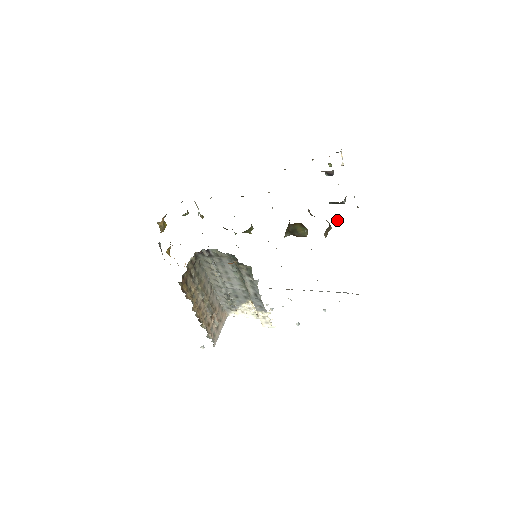
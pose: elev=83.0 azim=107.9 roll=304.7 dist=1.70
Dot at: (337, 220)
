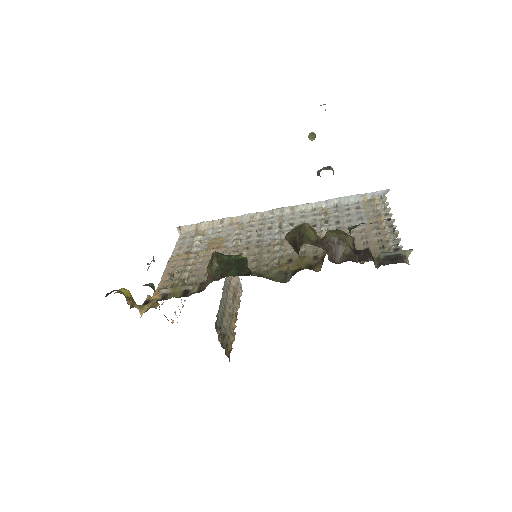
Dot at: occluded
